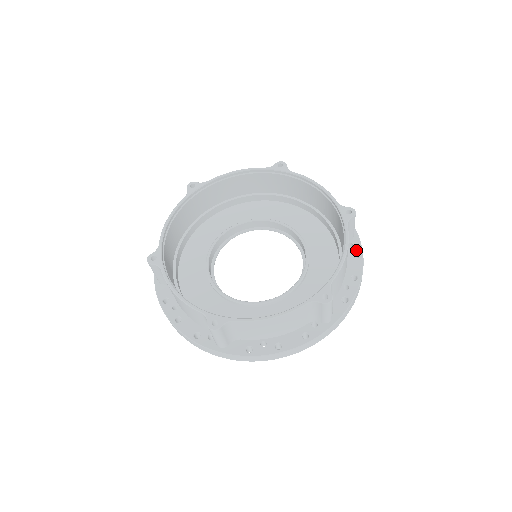
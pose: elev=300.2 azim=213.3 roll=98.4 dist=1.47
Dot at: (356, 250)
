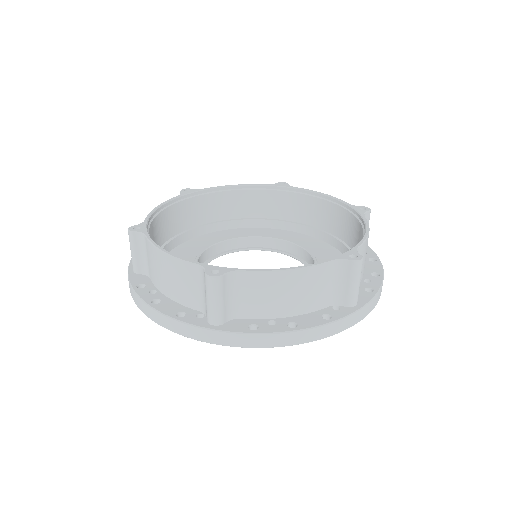
Dot at: (334, 314)
